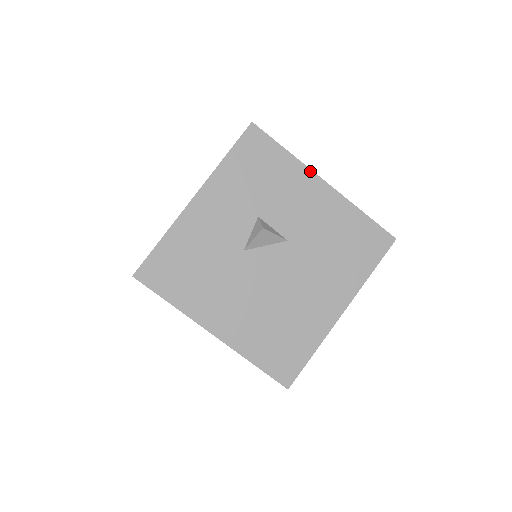
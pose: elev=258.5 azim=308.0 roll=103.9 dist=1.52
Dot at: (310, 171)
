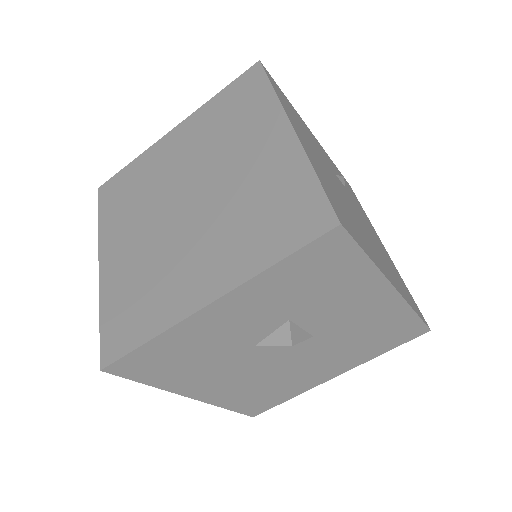
Dot at: (384, 279)
